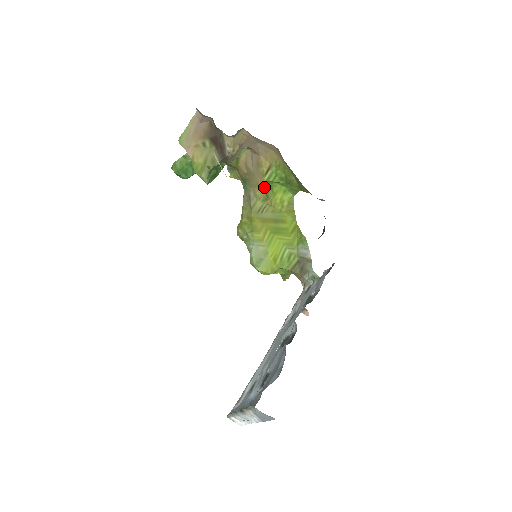
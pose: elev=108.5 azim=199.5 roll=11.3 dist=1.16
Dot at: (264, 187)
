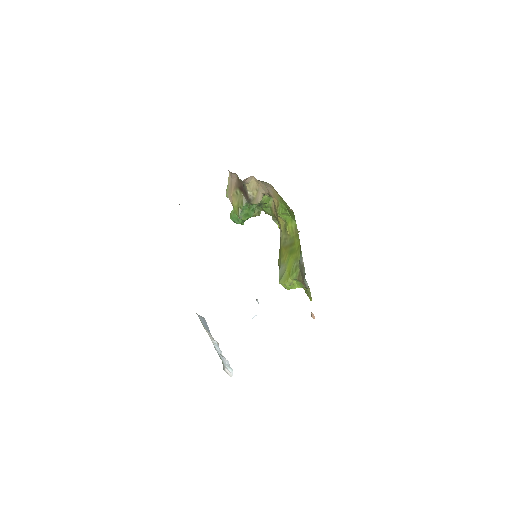
Dot at: (283, 222)
